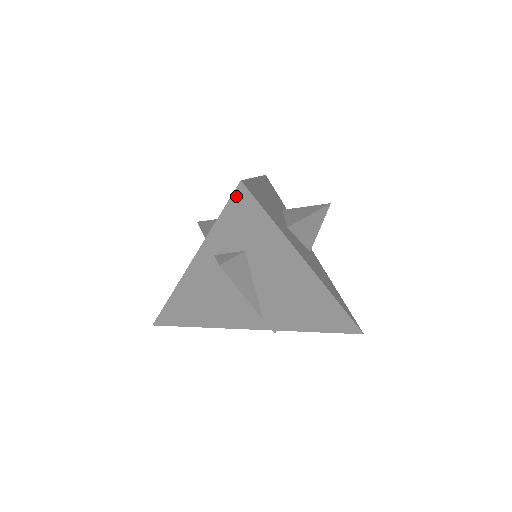
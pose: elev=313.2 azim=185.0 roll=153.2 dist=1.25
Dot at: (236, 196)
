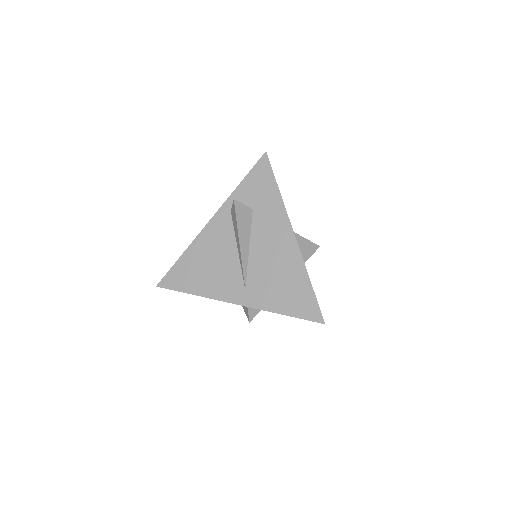
Dot at: (260, 162)
